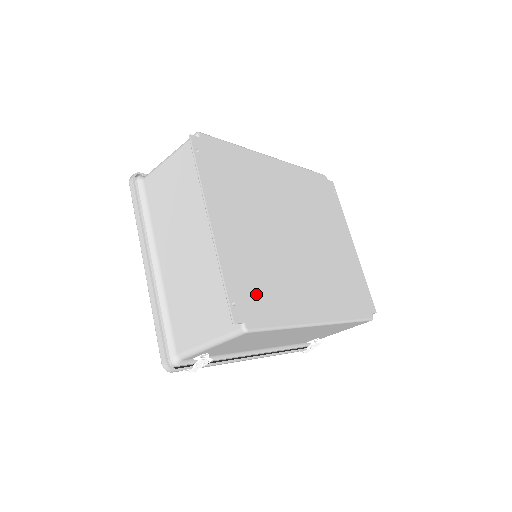
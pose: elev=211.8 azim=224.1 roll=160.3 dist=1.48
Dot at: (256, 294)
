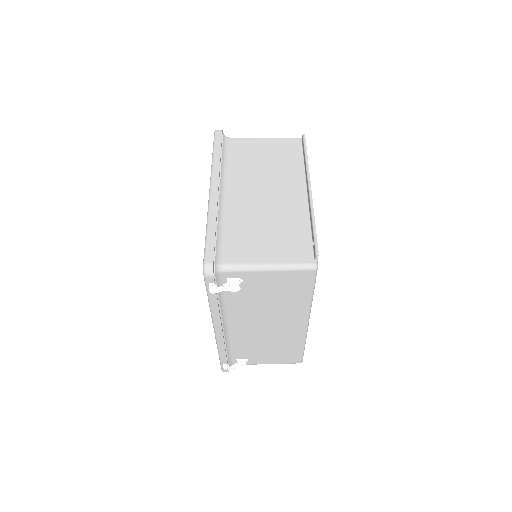
Dot at: occluded
